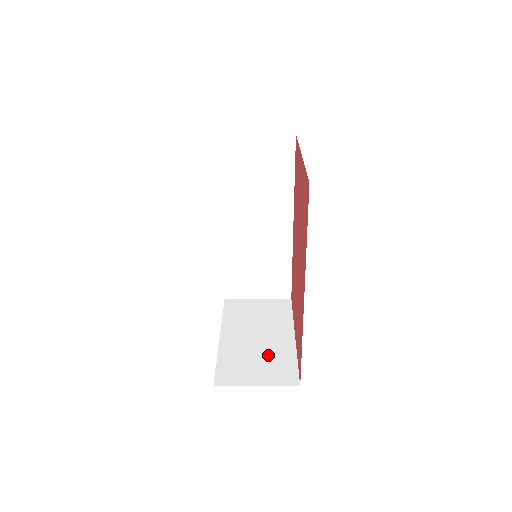
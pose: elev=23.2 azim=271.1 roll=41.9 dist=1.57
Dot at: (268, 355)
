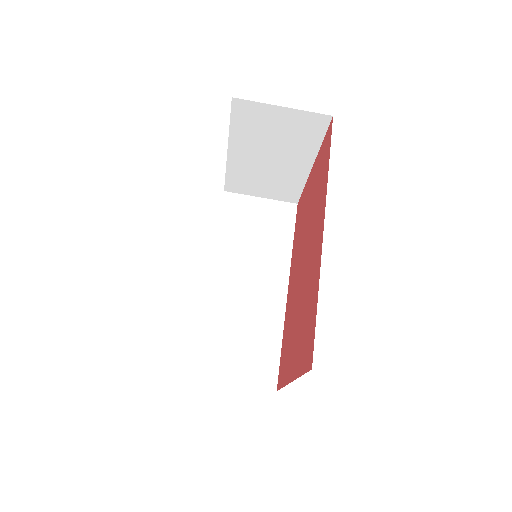
Dot at: occluded
